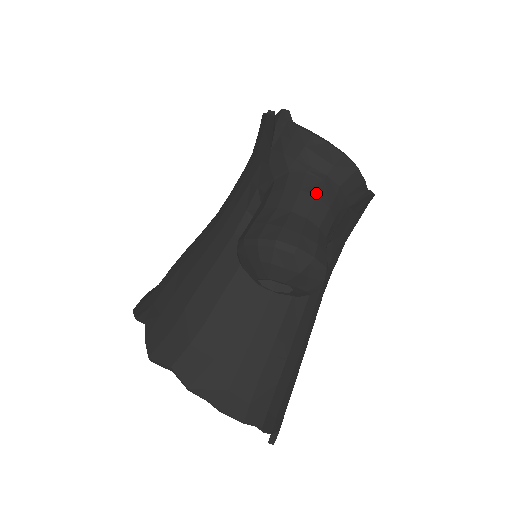
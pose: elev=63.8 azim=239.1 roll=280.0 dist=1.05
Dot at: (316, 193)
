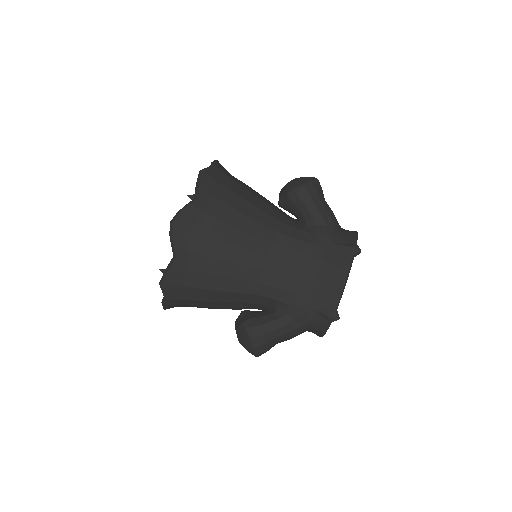
Dot at: occluded
